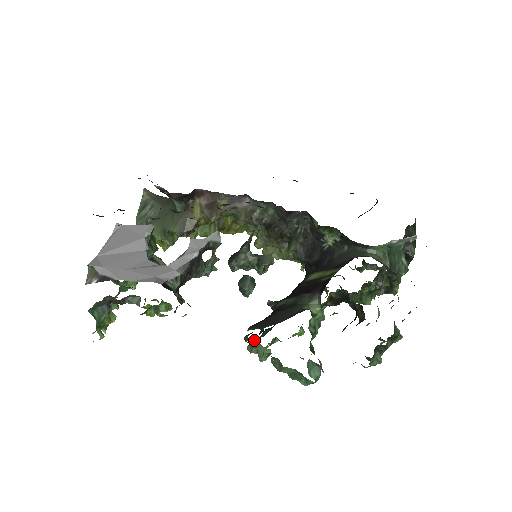
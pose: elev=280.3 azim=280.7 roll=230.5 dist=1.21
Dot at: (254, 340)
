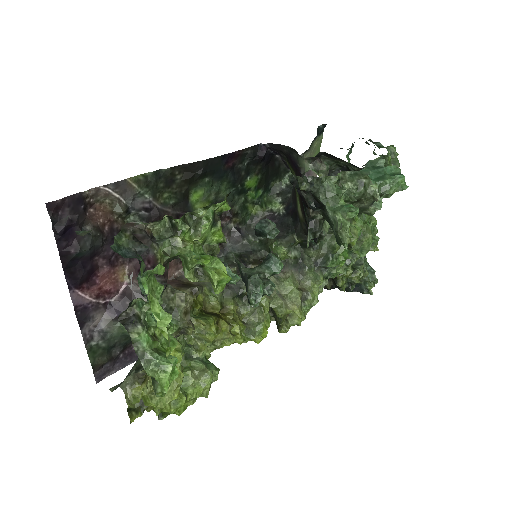
Dot at: (315, 195)
